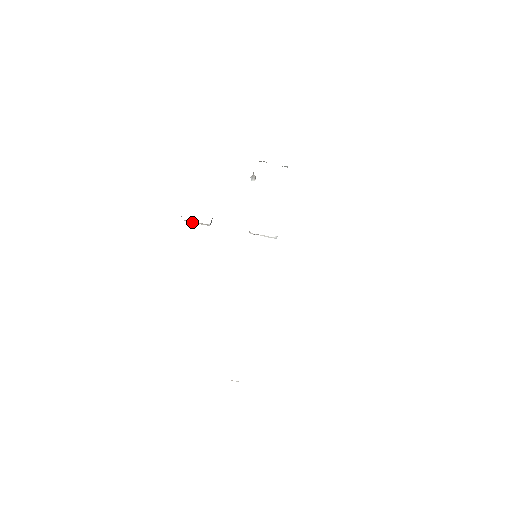
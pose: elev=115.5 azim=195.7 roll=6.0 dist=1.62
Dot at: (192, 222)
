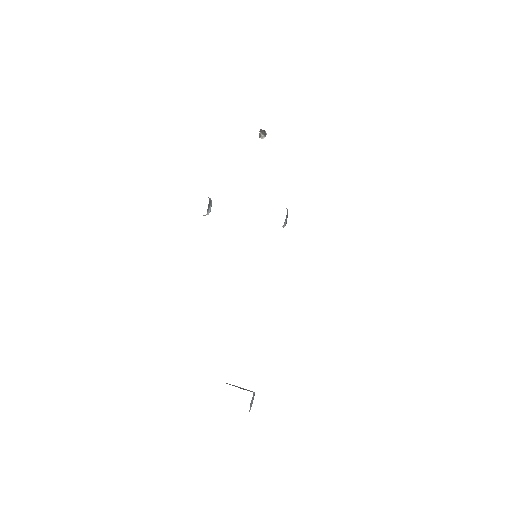
Dot at: occluded
